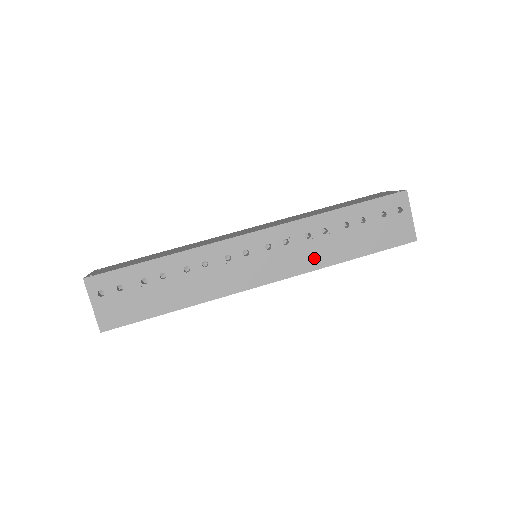
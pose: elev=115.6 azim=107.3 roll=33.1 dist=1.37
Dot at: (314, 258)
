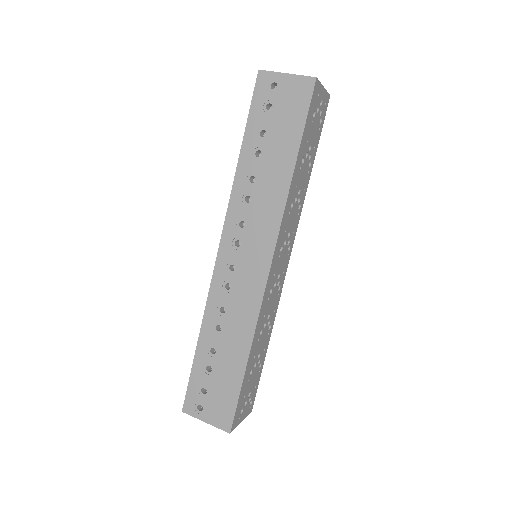
Dot at: (272, 204)
